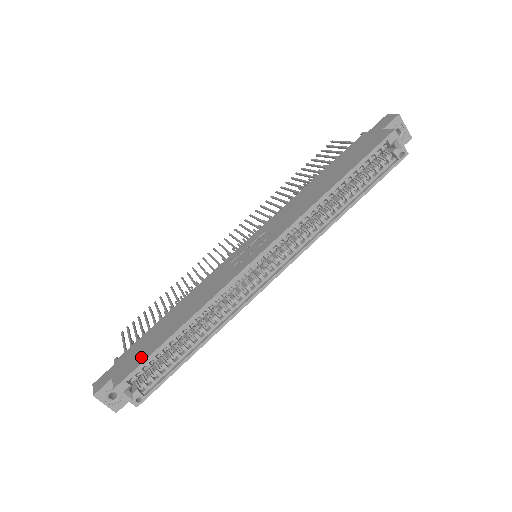
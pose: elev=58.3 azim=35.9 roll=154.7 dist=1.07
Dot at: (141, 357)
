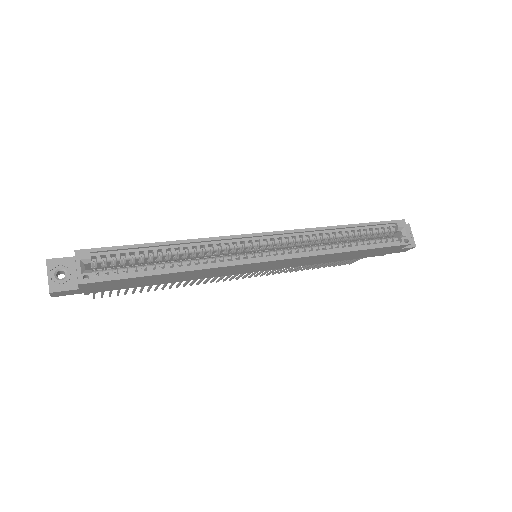
Dot at: occluded
